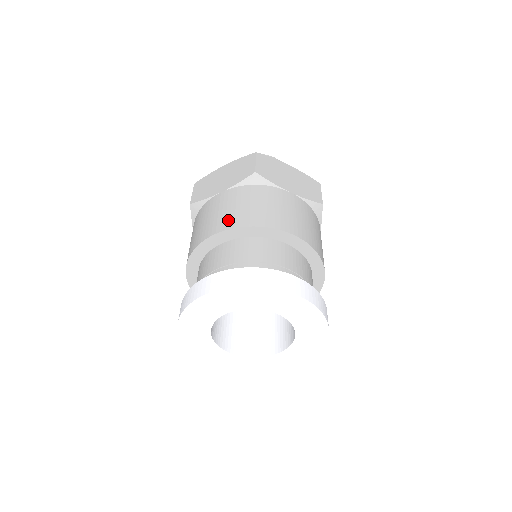
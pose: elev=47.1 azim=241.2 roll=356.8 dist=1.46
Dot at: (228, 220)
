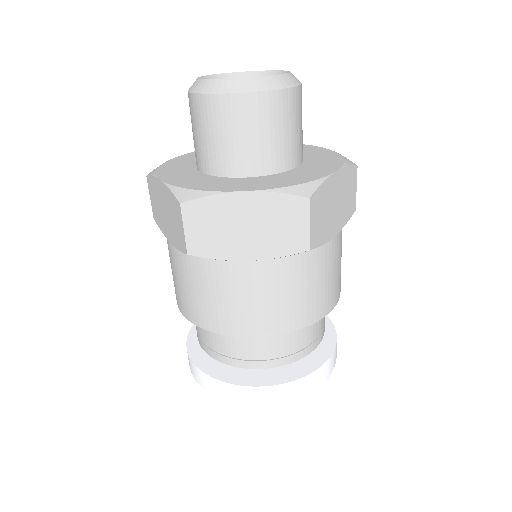
Dot at: (185, 306)
